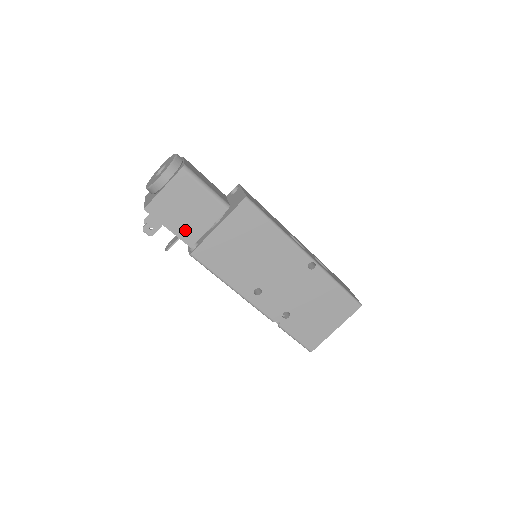
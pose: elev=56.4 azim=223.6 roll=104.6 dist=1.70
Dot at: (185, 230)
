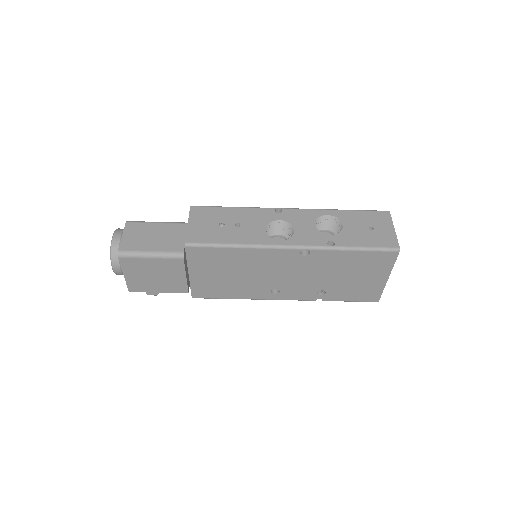
Dot at: (171, 286)
